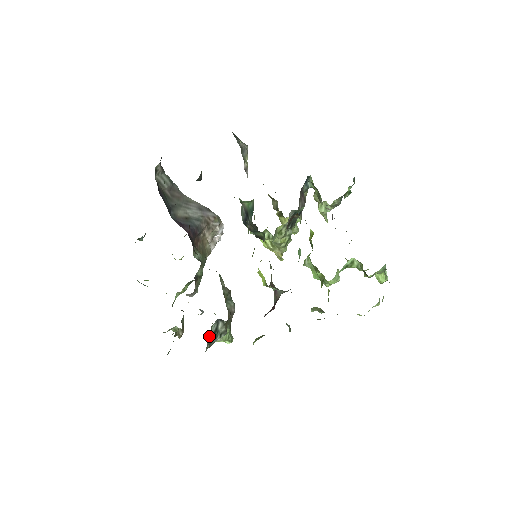
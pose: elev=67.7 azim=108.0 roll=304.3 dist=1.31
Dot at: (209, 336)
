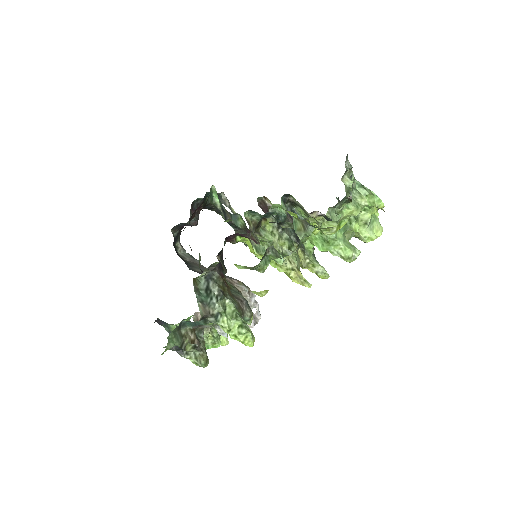
Dot at: (200, 293)
